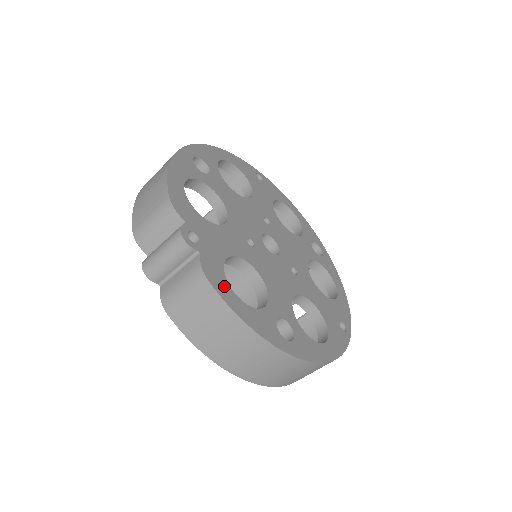
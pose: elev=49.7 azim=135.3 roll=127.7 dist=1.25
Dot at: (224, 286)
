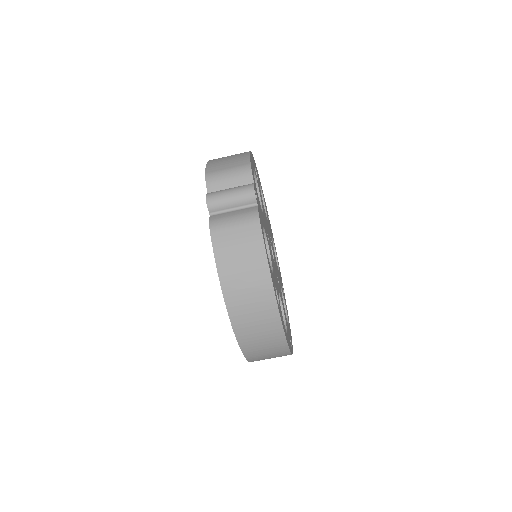
Dot at: (263, 235)
